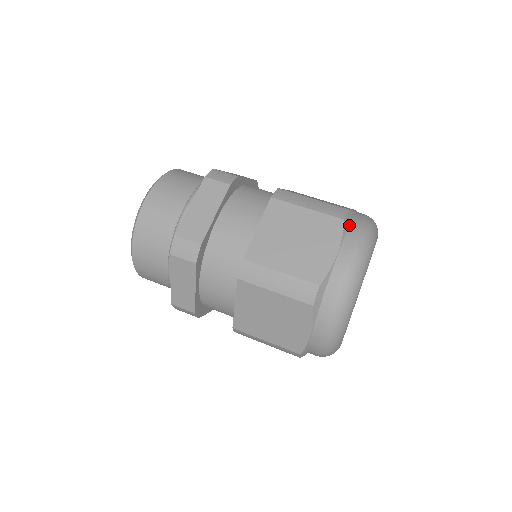
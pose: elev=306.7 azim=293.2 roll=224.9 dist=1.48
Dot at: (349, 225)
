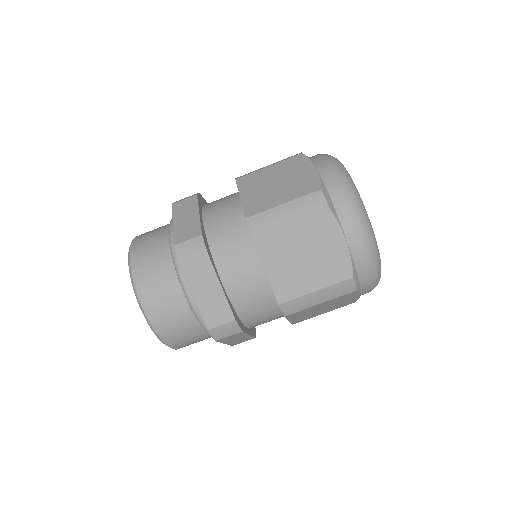
Dot at: (333, 204)
